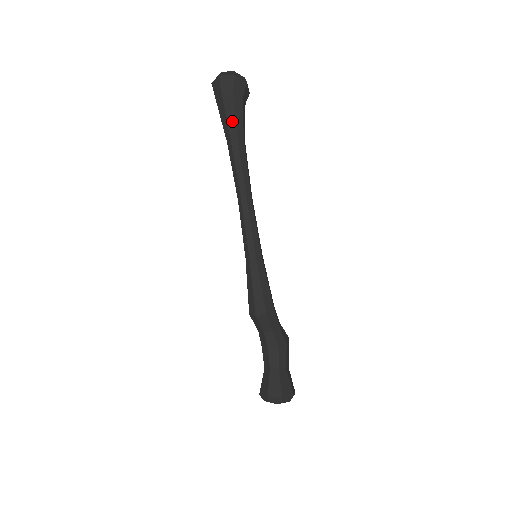
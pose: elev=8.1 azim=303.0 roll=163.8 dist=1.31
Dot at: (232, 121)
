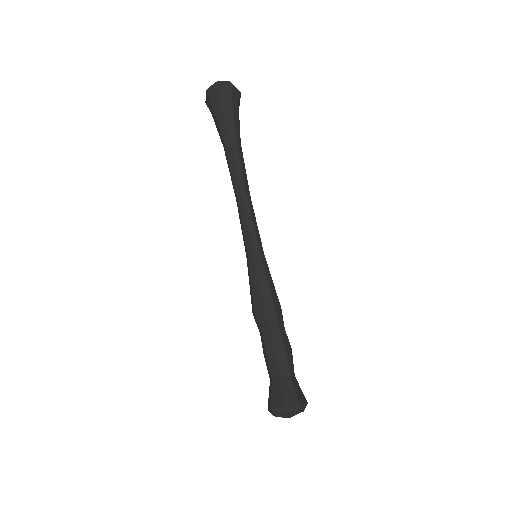
Dot at: (231, 123)
